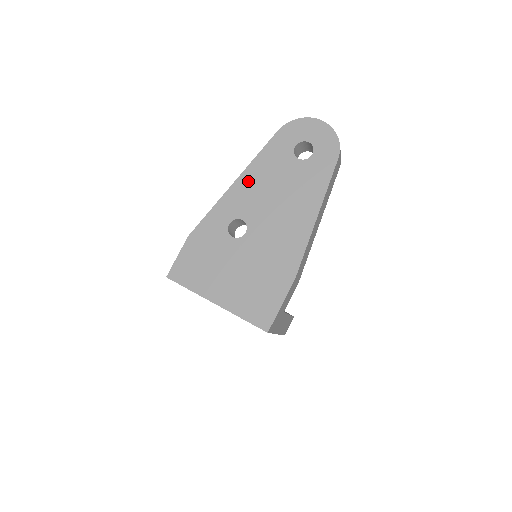
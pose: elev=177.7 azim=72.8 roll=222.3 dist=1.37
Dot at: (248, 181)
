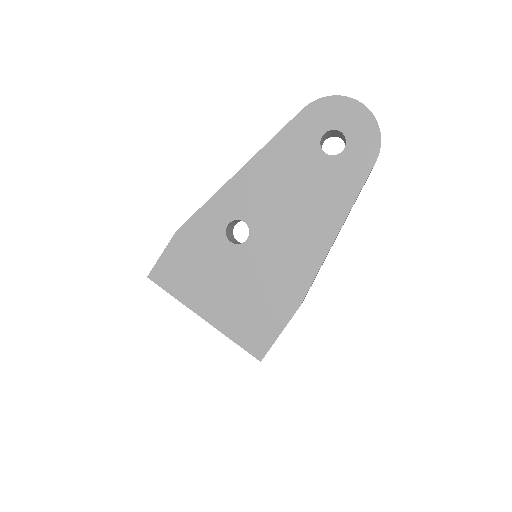
Dot at: (257, 172)
